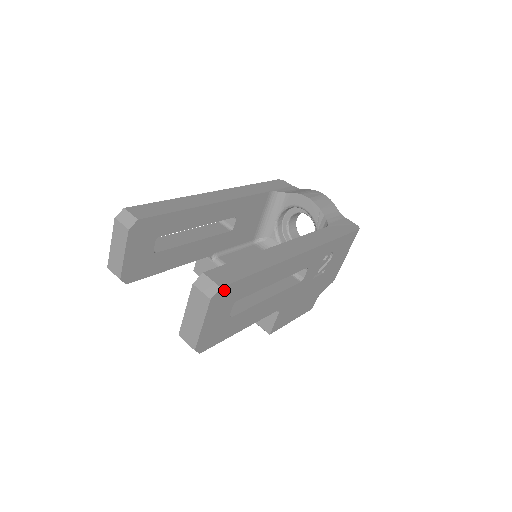
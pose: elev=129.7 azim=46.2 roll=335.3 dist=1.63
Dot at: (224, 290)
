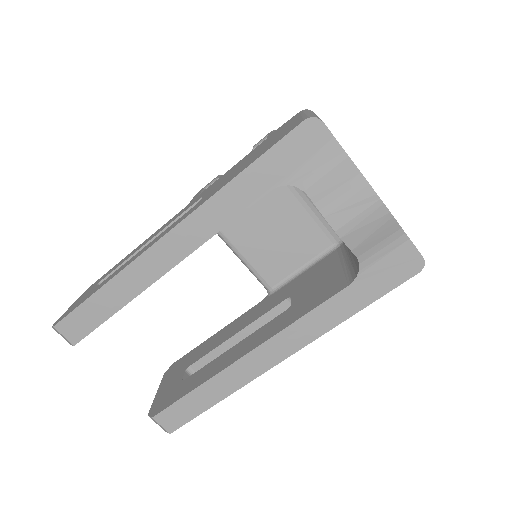
Dot at: occluded
